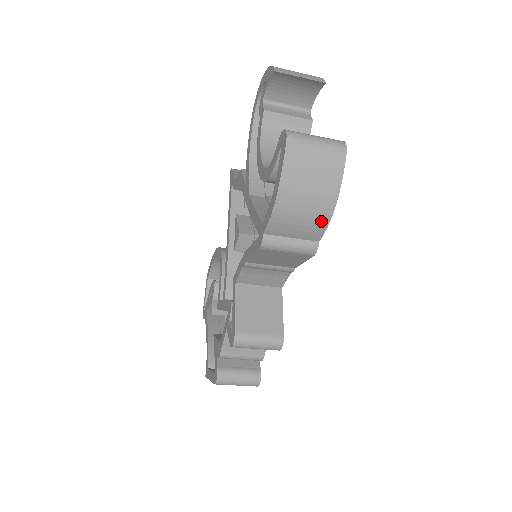
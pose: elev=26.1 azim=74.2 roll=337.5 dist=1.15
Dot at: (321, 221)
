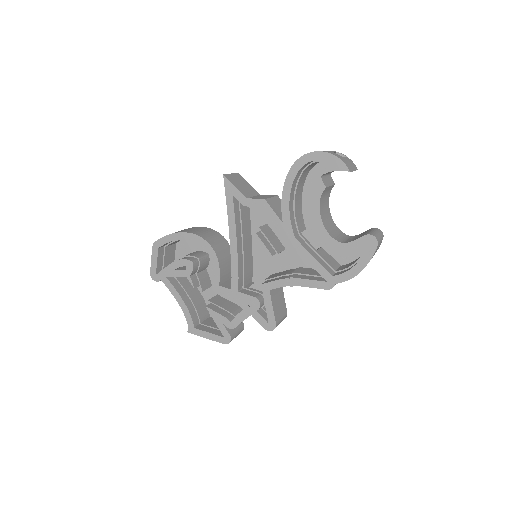
Dot at: occluded
